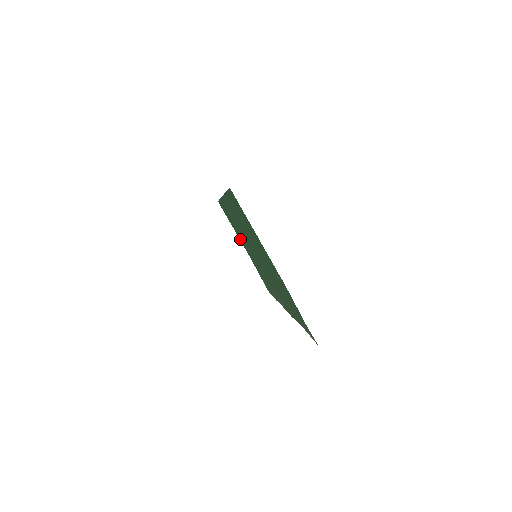
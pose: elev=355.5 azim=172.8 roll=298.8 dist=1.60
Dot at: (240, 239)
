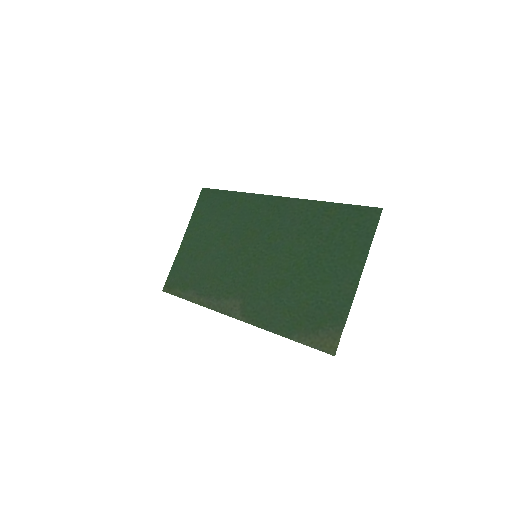
Dot at: (195, 229)
